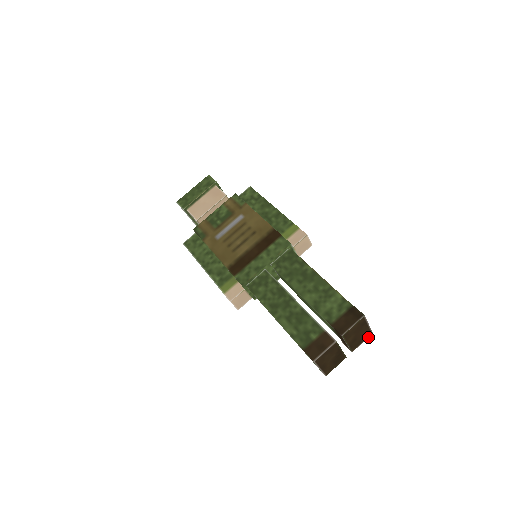
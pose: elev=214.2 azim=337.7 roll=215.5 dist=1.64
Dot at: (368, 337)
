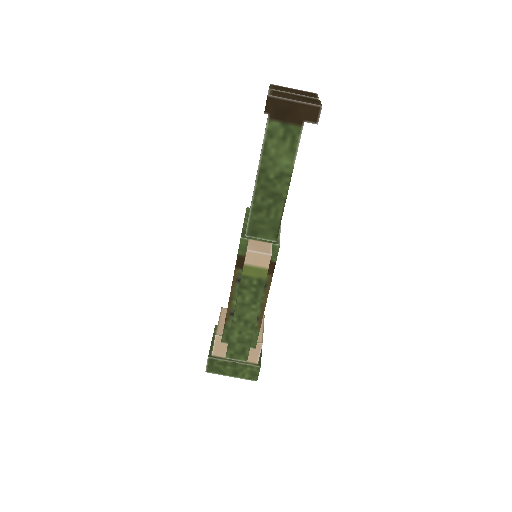
Dot at: (317, 95)
